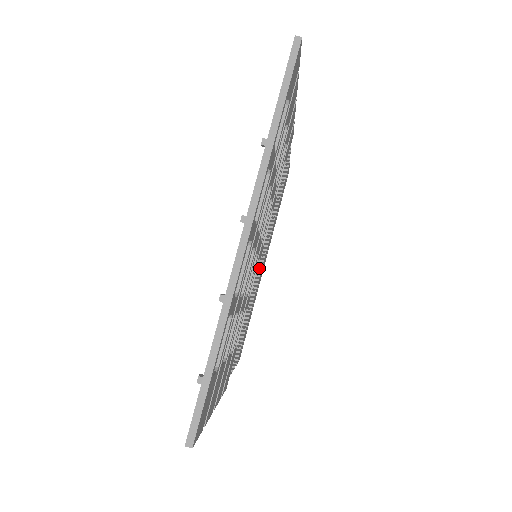
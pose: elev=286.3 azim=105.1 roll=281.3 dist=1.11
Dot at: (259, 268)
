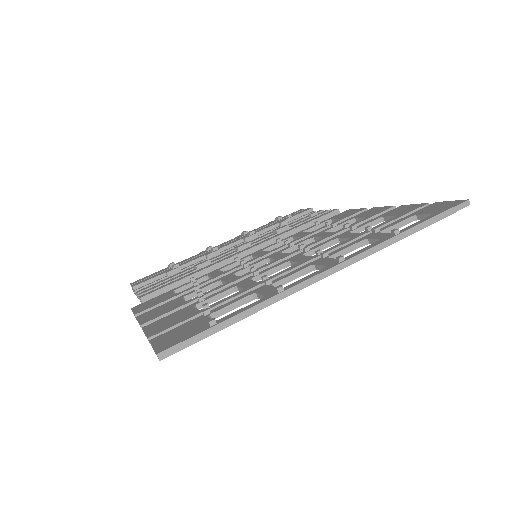
Dot at: occluded
